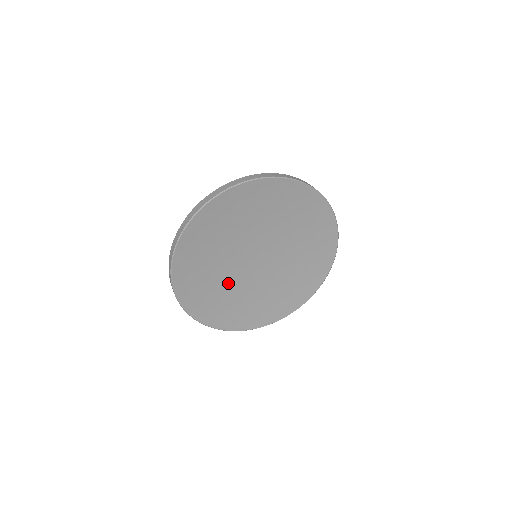
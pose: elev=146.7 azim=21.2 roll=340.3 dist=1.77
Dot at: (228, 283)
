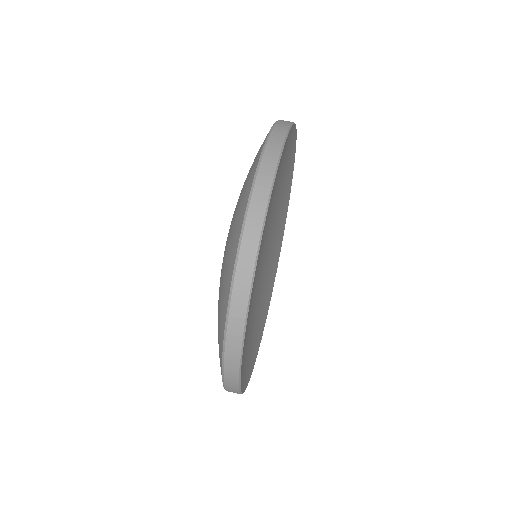
Dot at: (252, 313)
